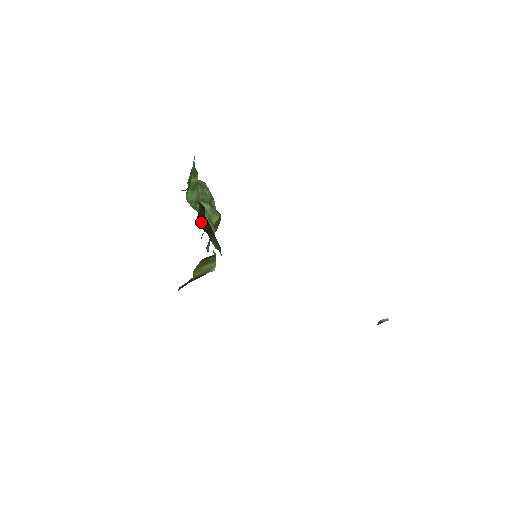
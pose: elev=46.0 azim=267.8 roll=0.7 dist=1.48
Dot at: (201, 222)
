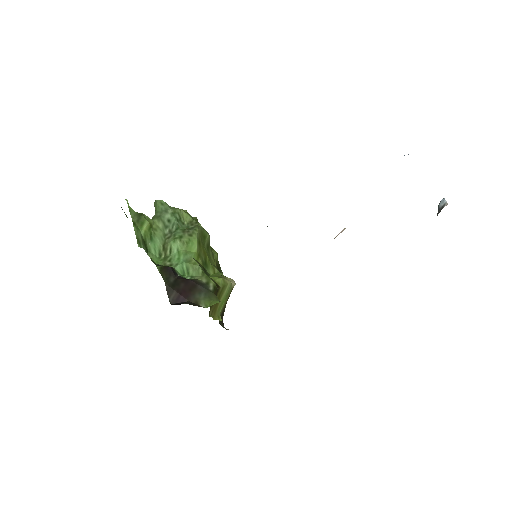
Dot at: (174, 295)
